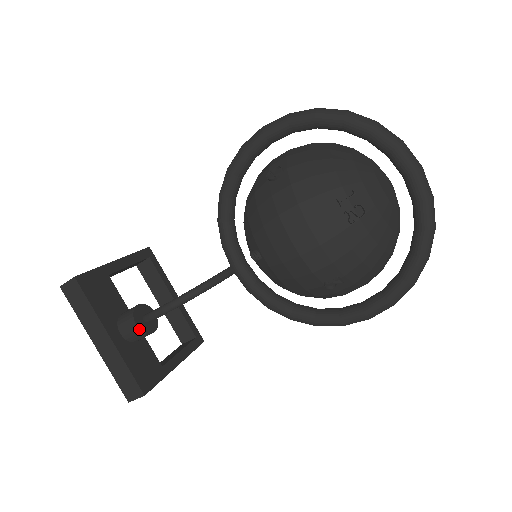
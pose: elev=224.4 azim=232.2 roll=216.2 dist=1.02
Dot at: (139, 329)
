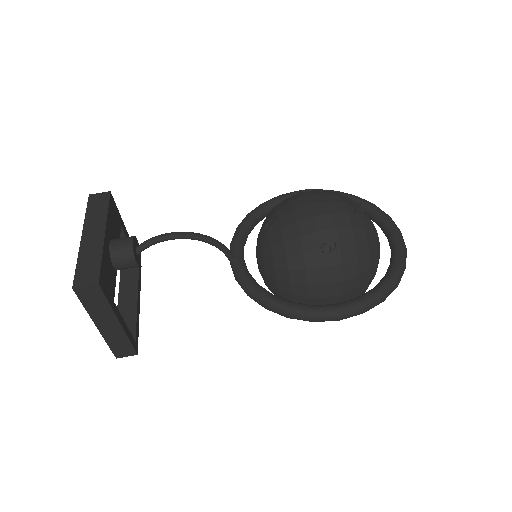
Dot at: (132, 245)
